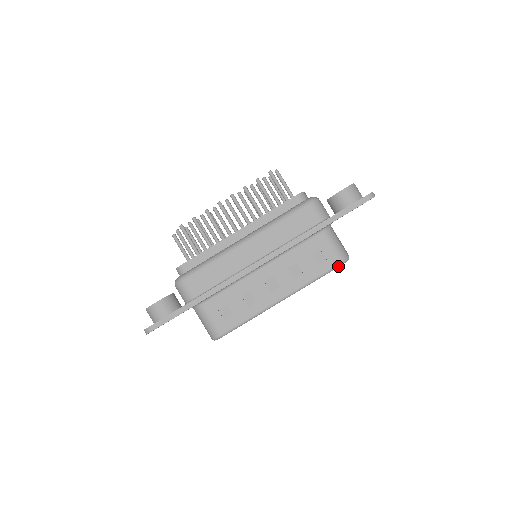
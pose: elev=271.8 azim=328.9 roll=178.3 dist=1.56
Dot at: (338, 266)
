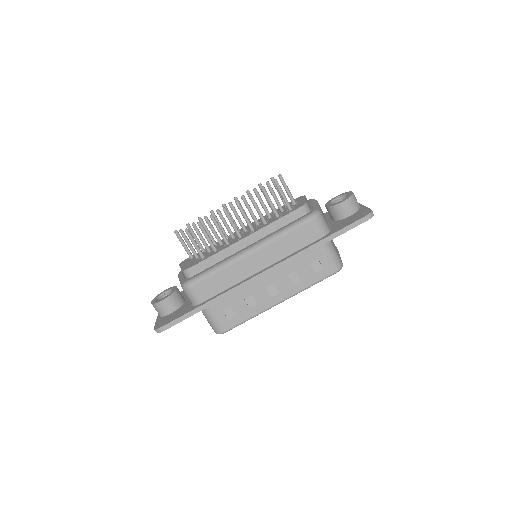
Dot at: (333, 274)
